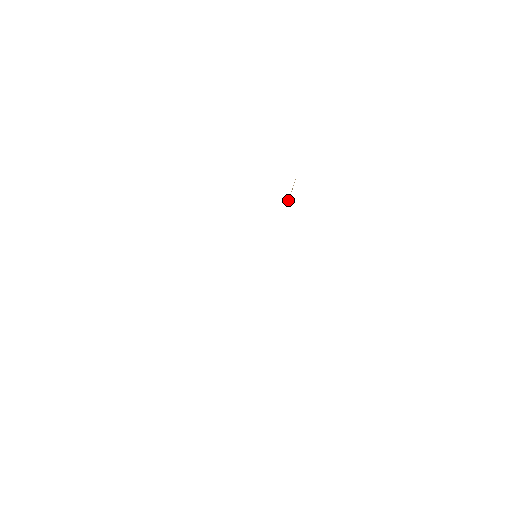
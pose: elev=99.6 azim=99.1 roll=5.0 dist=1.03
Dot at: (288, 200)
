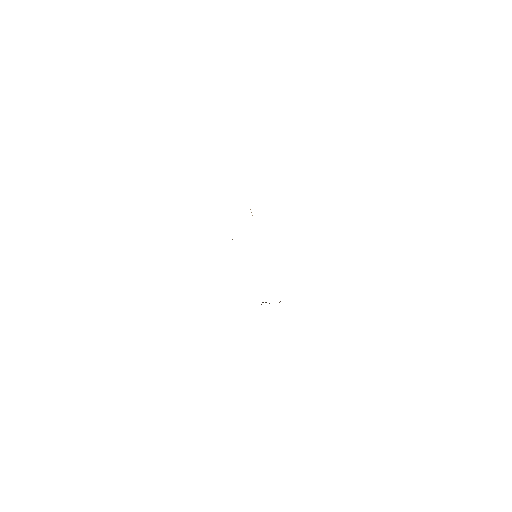
Dot at: occluded
